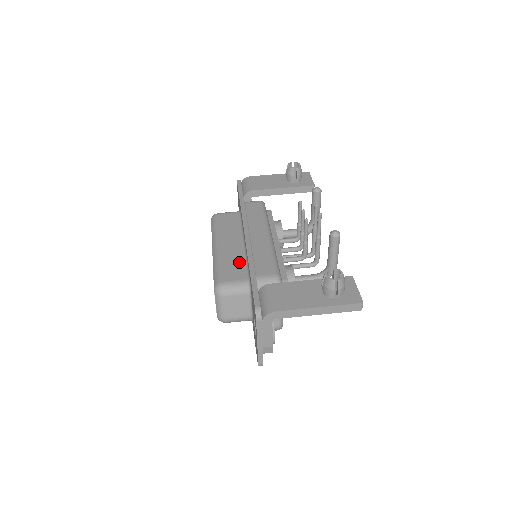
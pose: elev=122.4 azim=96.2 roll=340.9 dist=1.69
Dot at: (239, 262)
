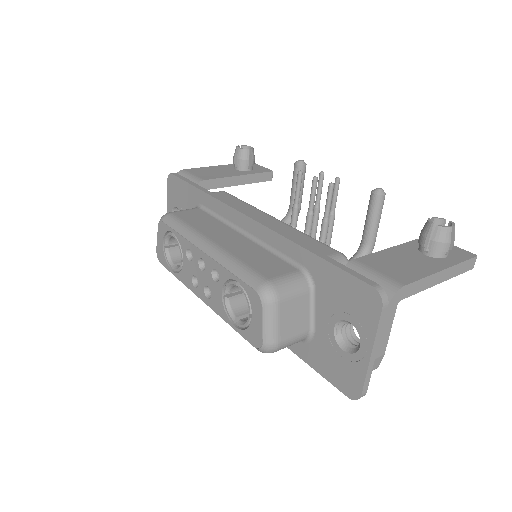
Dot at: (264, 254)
